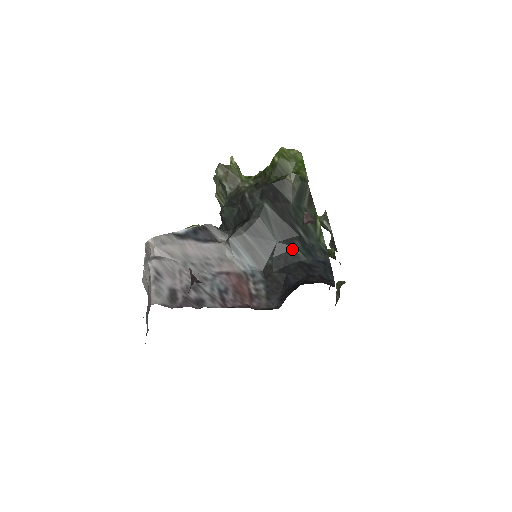
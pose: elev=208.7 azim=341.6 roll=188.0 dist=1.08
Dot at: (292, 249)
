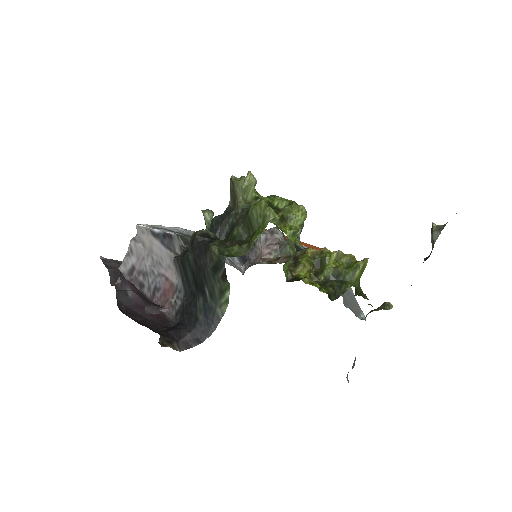
Dot at: (196, 299)
